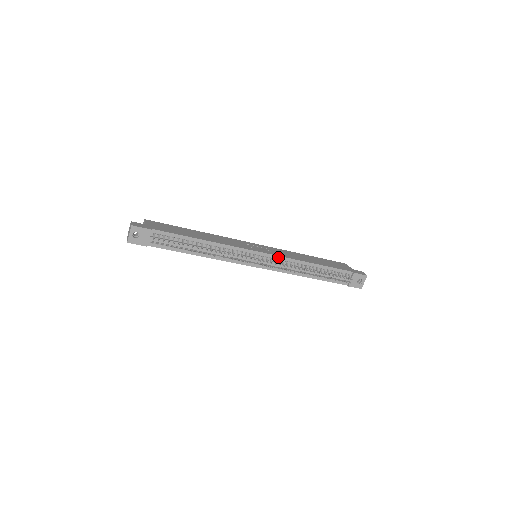
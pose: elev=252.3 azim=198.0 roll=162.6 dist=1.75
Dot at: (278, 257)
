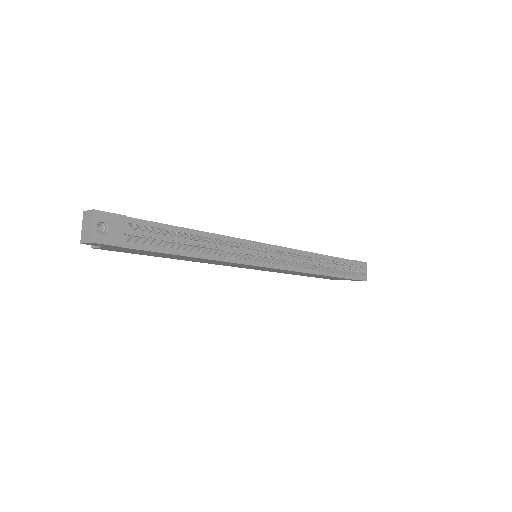
Dot at: (285, 249)
